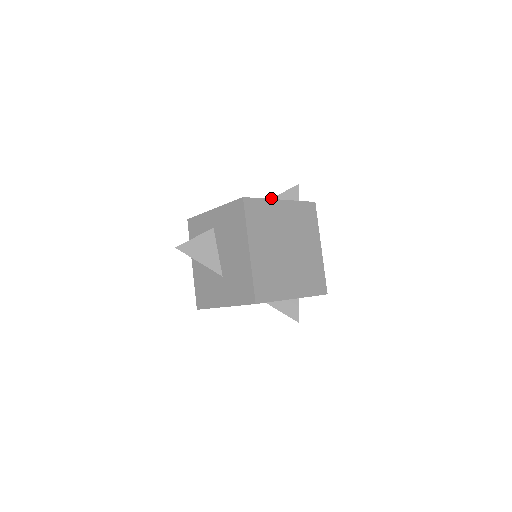
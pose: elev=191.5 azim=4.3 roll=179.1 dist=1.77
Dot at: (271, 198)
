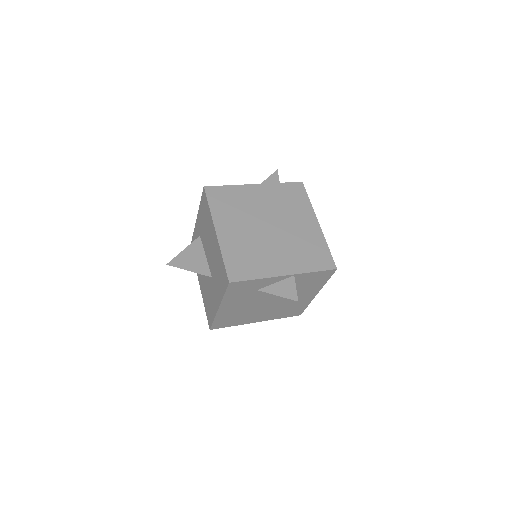
Dot at: occluded
